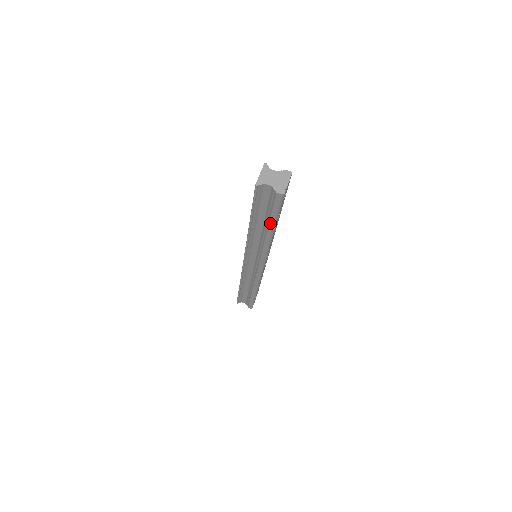
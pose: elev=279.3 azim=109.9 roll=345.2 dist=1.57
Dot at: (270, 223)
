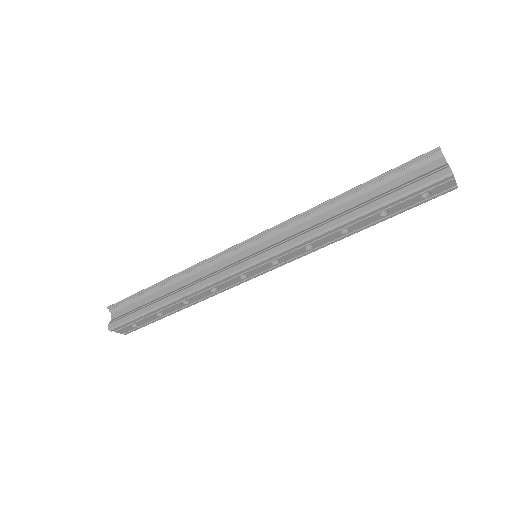
Dot at: (377, 201)
